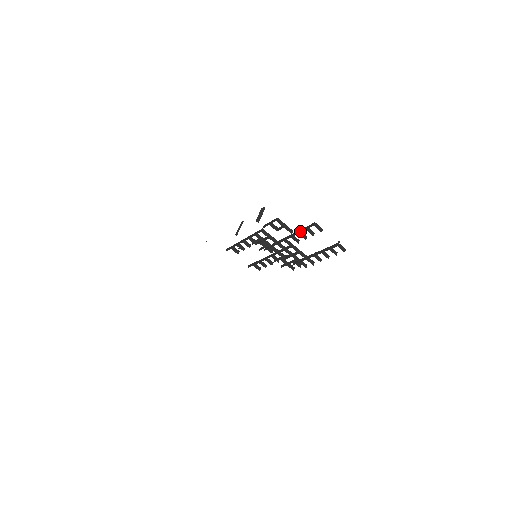
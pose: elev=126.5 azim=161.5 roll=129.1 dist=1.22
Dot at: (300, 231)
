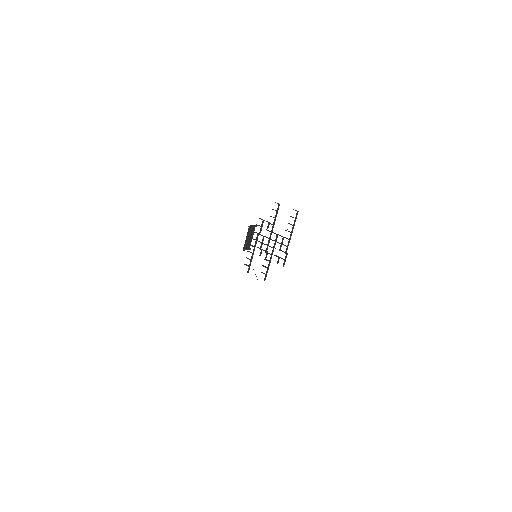
Dot at: occluded
